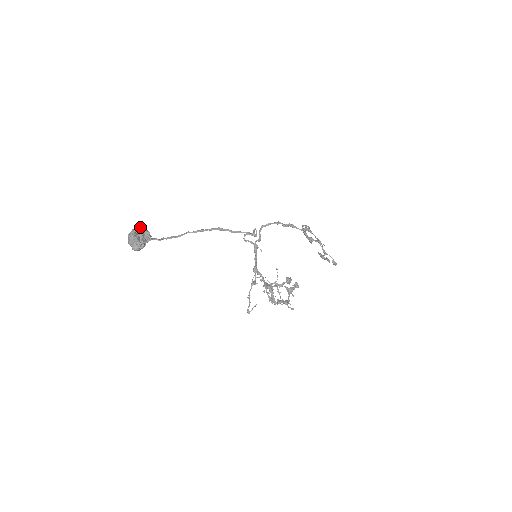
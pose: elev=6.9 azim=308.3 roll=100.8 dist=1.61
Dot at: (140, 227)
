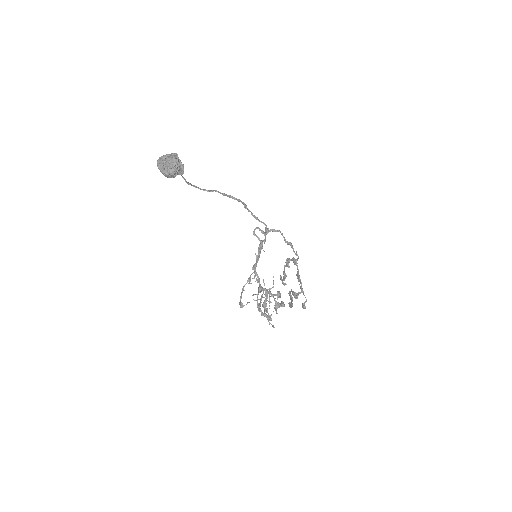
Dot at: occluded
